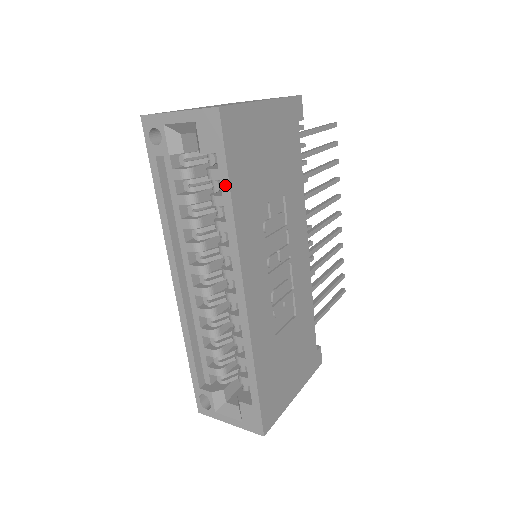
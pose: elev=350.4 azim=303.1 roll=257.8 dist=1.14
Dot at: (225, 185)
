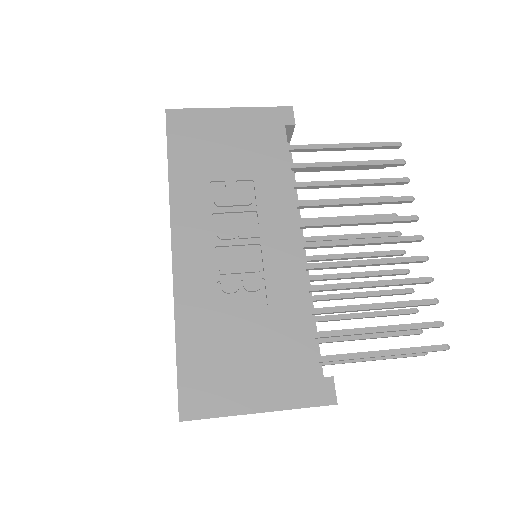
Dot at: (168, 161)
